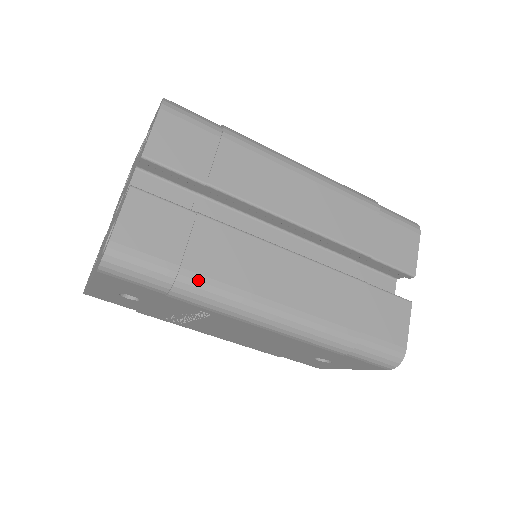
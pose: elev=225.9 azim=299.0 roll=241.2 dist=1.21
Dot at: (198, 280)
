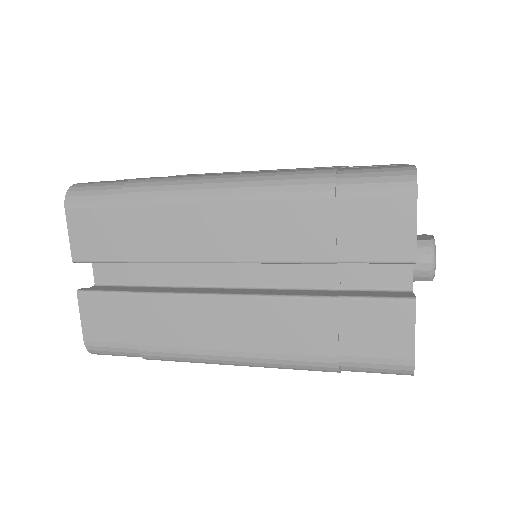
Dot at: (155, 351)
